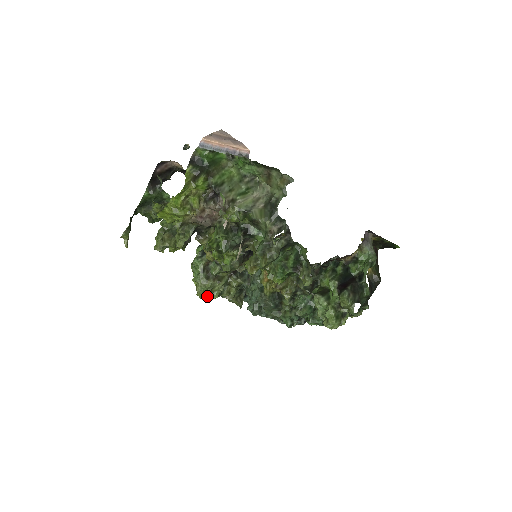
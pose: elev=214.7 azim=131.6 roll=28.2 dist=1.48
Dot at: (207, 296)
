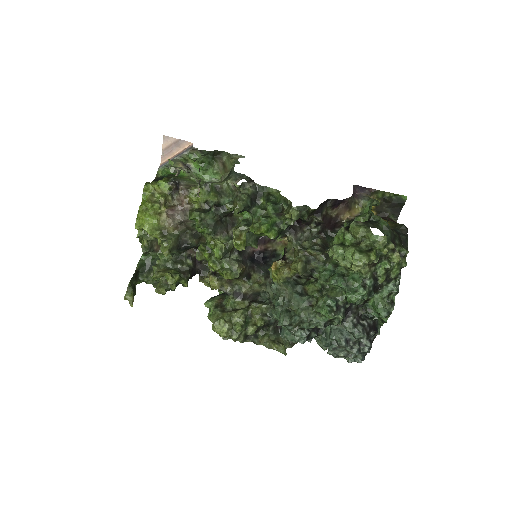
Dot at: (227, 328)
